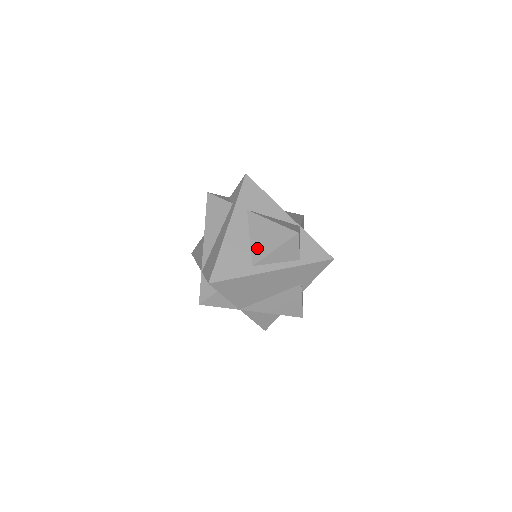
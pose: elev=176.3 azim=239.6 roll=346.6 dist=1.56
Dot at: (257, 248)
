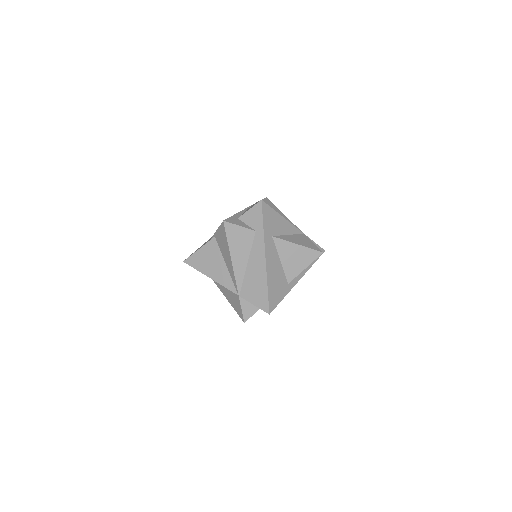
Dot at: (289, 269)
